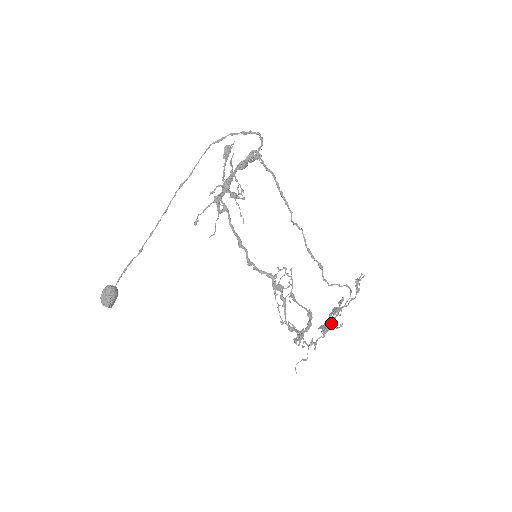
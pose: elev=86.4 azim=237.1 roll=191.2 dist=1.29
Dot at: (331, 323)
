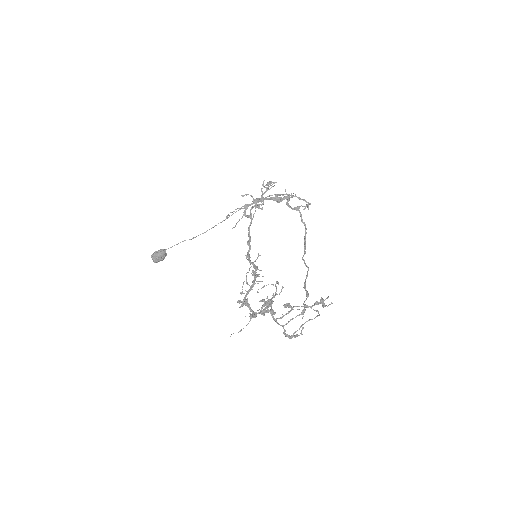
Dot at: (281, 317)
